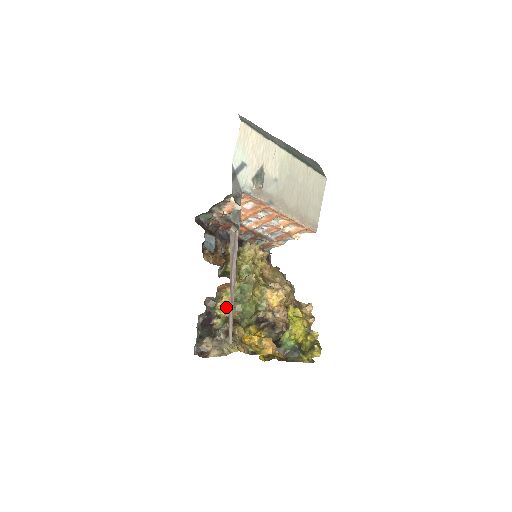
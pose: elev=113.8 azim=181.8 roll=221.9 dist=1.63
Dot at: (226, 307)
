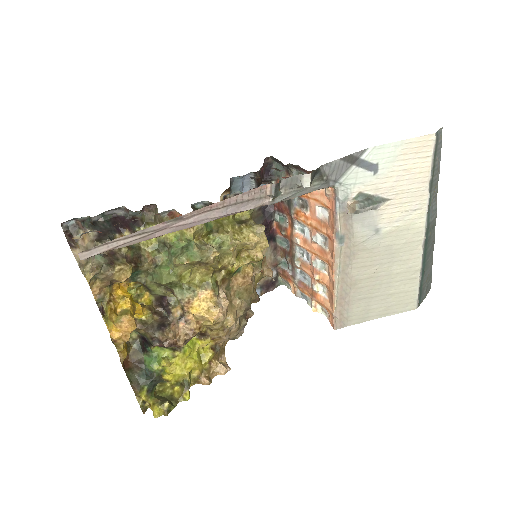
Dot at: (155, 240)
